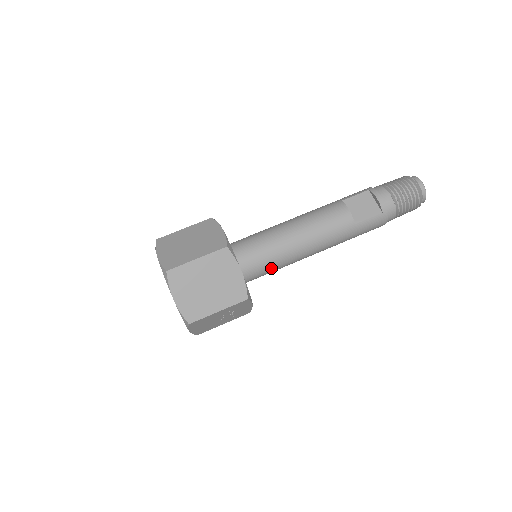
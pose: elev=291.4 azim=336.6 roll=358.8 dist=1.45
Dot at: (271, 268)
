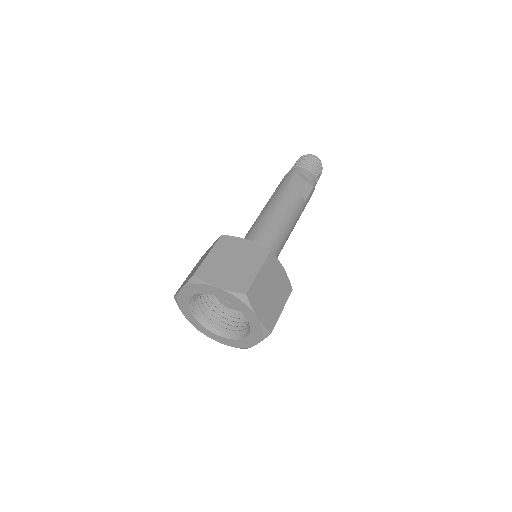
Dot at: occluded
